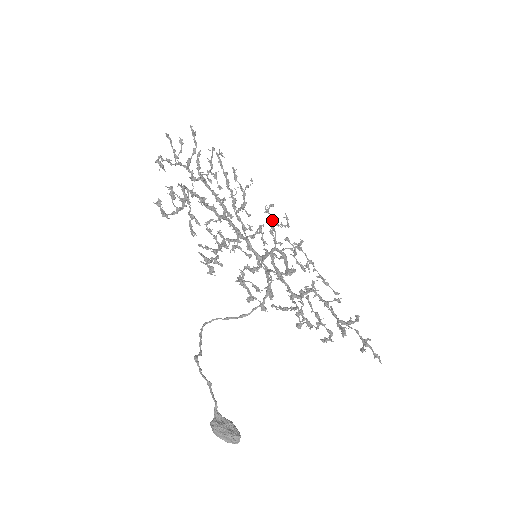
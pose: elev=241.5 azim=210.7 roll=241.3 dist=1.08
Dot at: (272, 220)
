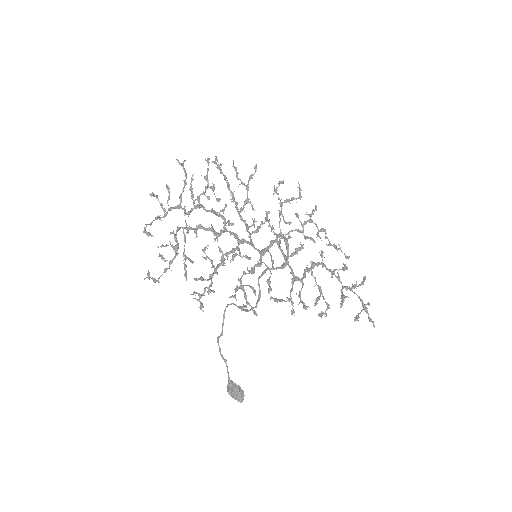
Dot at: (280, 200)
